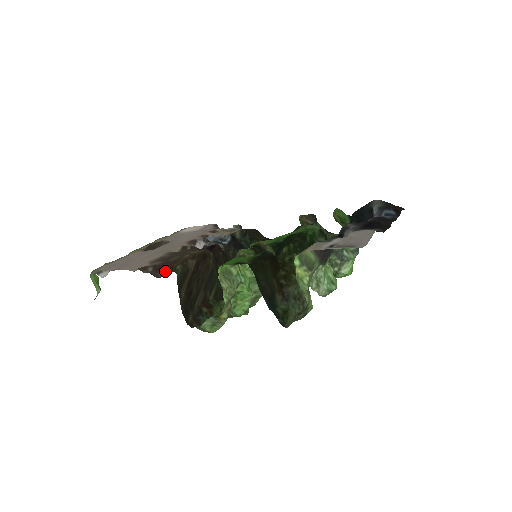
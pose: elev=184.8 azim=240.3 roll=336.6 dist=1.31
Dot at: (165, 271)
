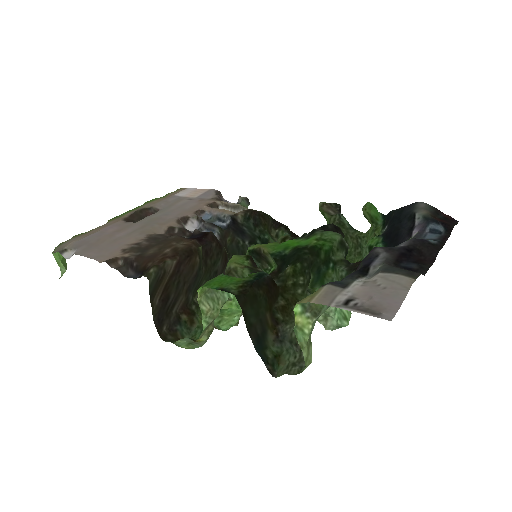
Dot at: (137, 269)
